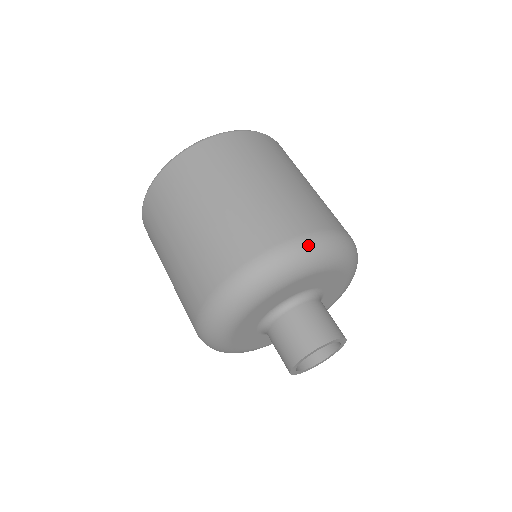
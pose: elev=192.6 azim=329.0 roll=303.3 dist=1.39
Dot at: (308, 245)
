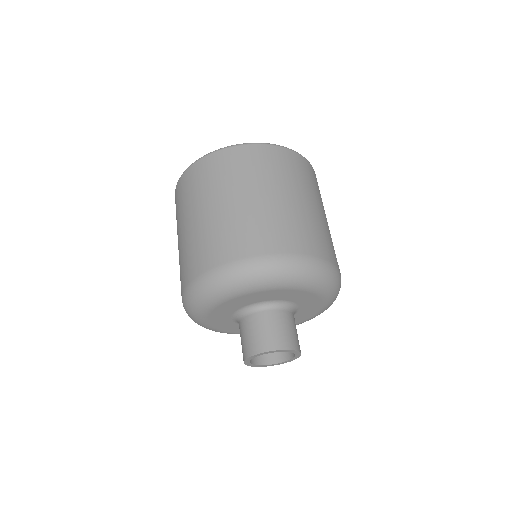
Dot at: (339, 279)
